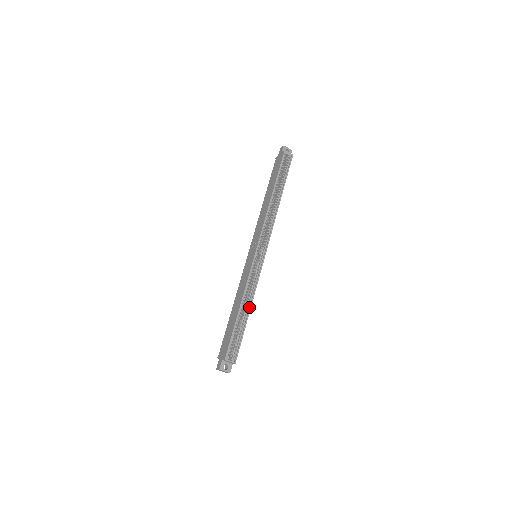
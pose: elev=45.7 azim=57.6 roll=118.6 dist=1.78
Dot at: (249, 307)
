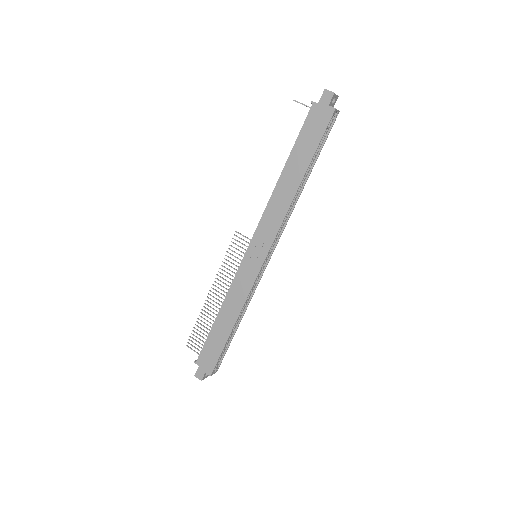
Dot at: (240, 319)
